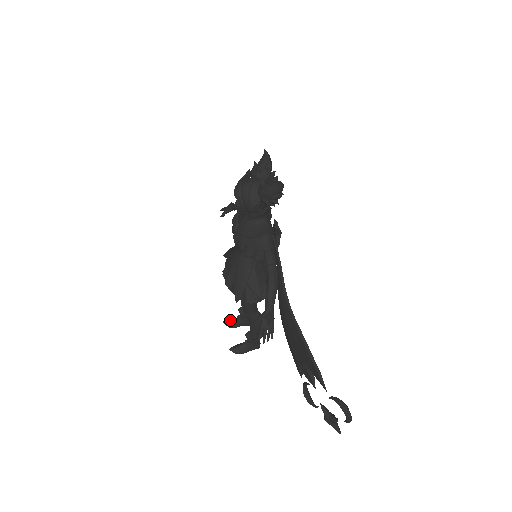
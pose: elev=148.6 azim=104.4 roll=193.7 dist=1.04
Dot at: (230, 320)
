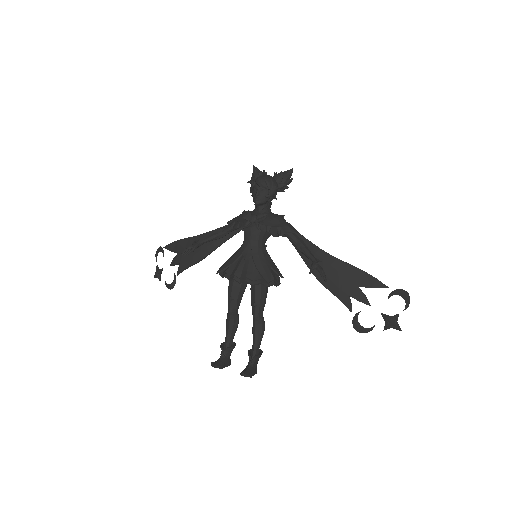
Dot at: (216, 361)
